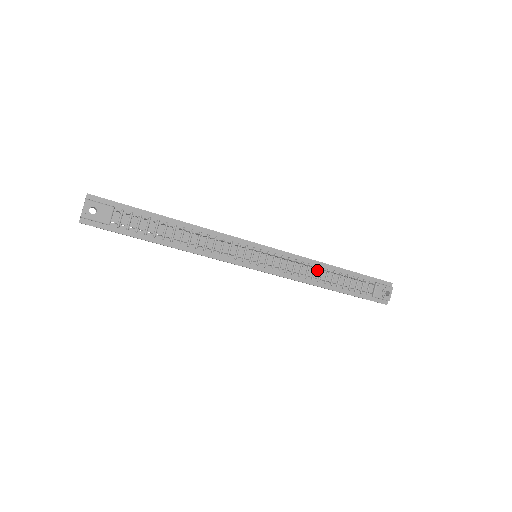
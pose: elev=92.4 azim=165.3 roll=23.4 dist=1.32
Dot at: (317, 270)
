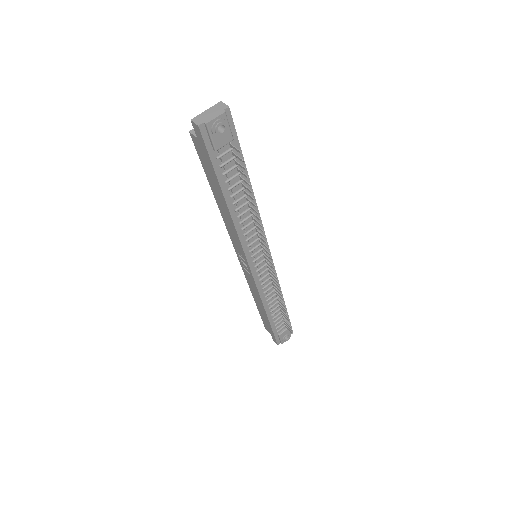
Dot at: (275, 296)
